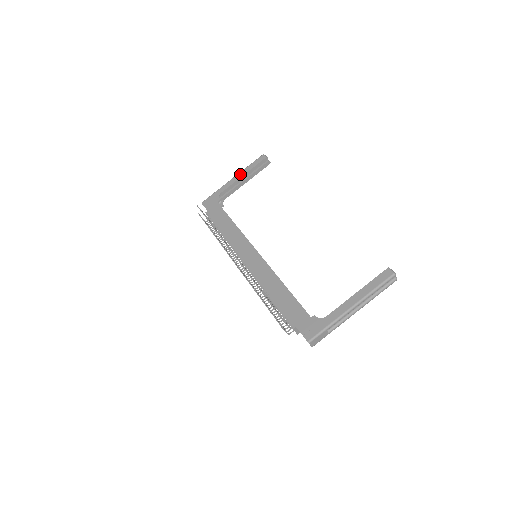
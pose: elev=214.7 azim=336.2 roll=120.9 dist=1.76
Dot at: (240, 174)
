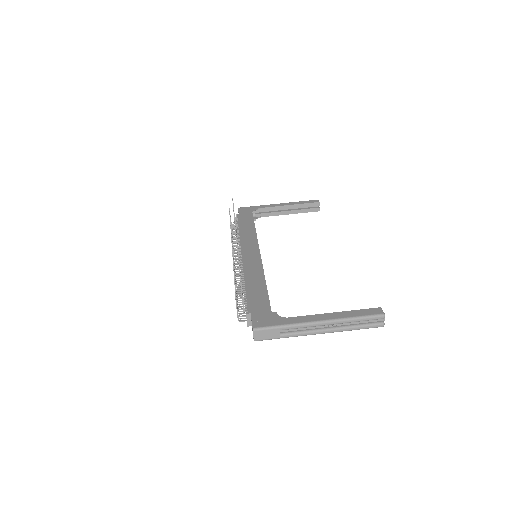
Dot at: (287, 203)
